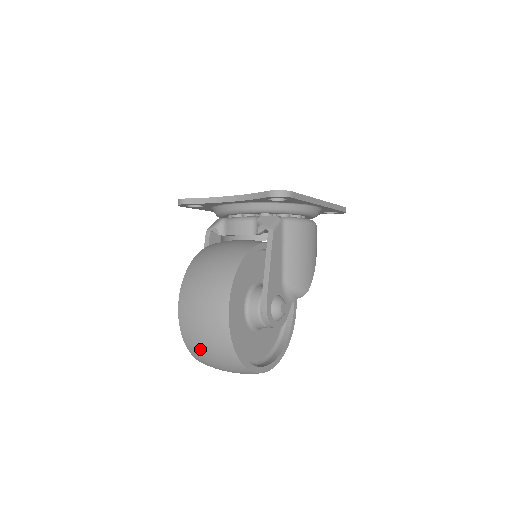
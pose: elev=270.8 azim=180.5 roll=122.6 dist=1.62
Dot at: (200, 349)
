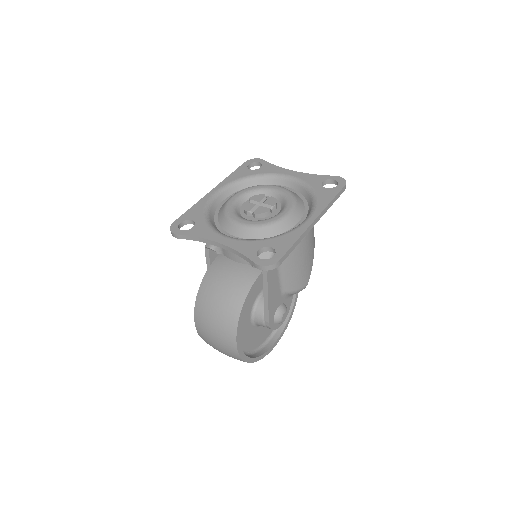
Dot at: occluded
